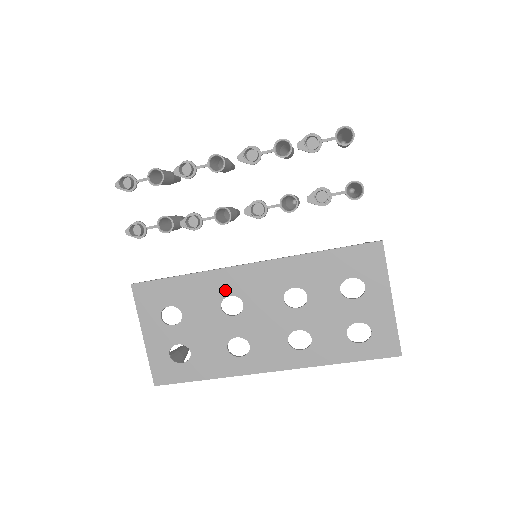
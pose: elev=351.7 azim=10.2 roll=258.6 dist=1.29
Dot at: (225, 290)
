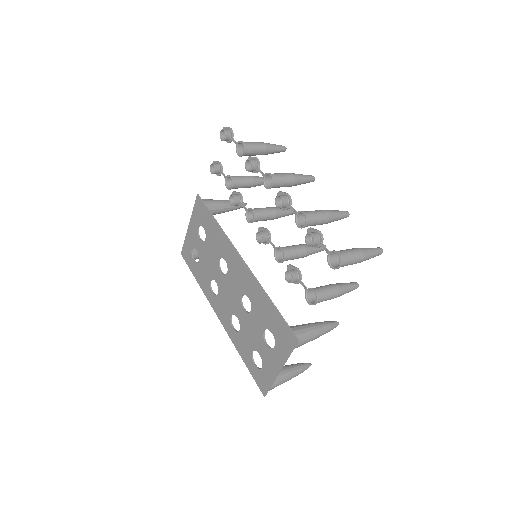
Dot at: (225, 255)
